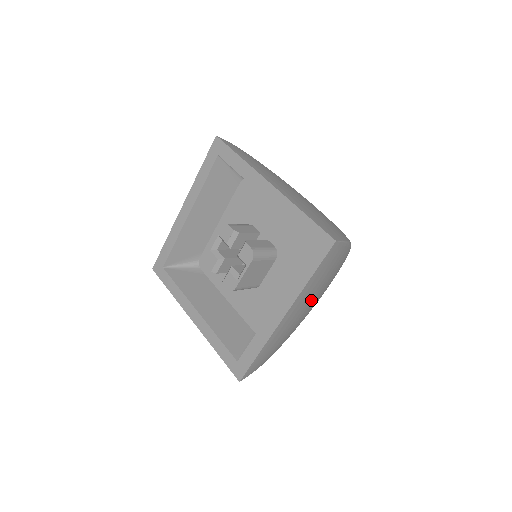
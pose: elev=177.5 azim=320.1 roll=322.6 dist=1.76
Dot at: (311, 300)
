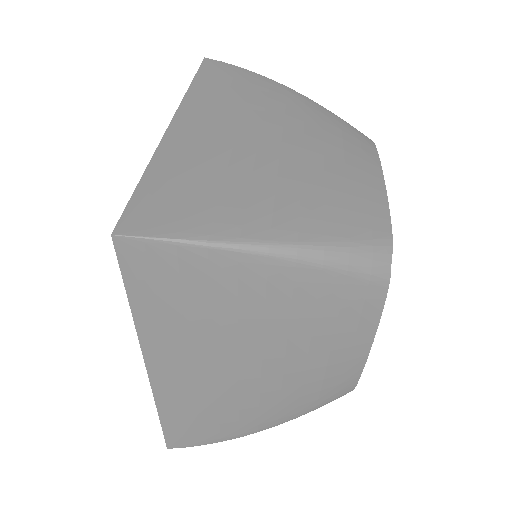
Dot at: occluded
